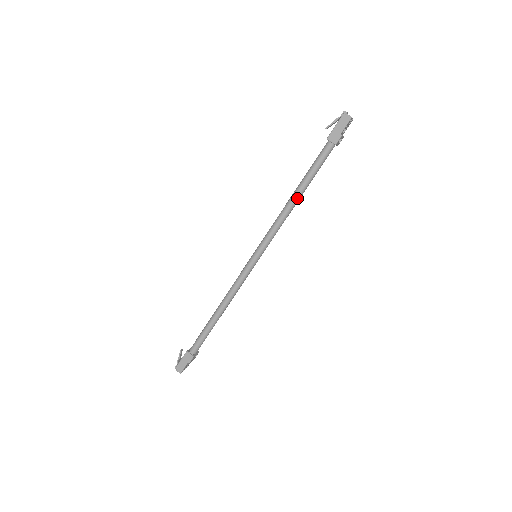
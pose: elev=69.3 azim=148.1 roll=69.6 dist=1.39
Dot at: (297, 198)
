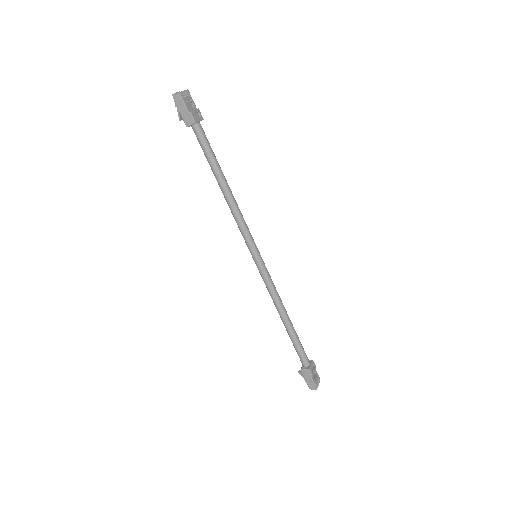
Dot at: (225, 187)
